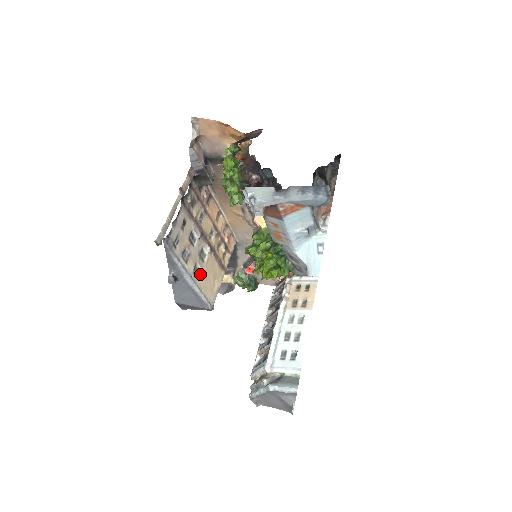
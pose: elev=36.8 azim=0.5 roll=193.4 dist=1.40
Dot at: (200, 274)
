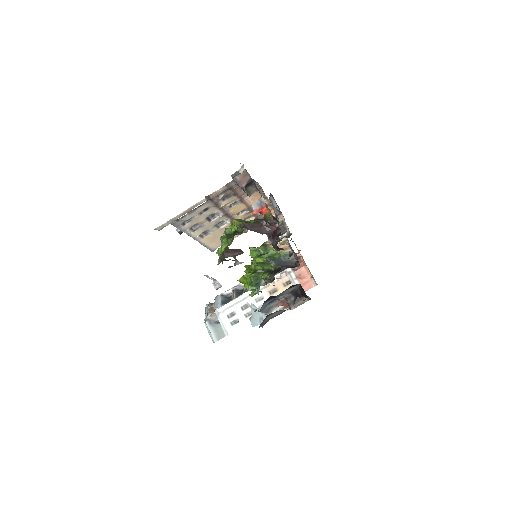
Dot at: (209, 235)
